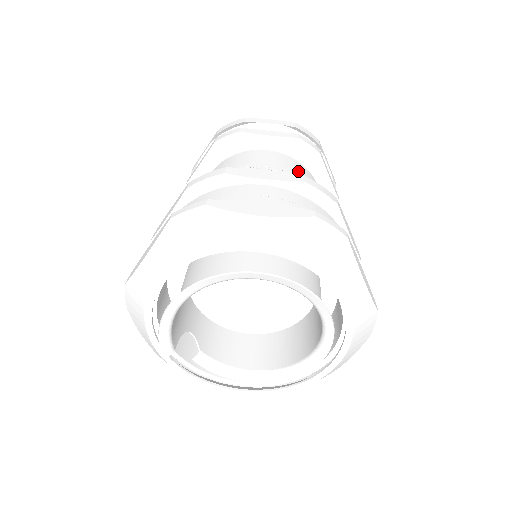
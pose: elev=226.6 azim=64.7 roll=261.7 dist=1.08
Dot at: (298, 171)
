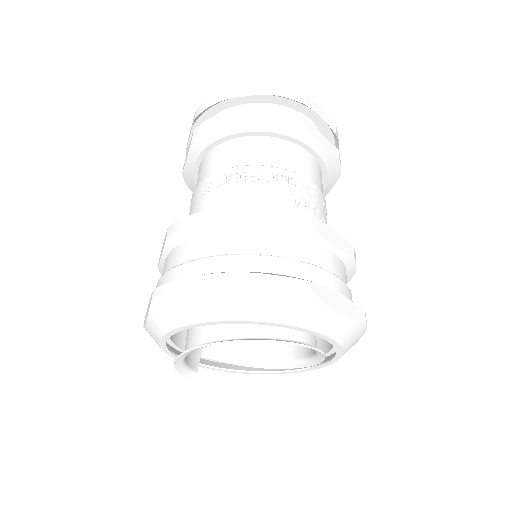
Dot at: (281, 158)
